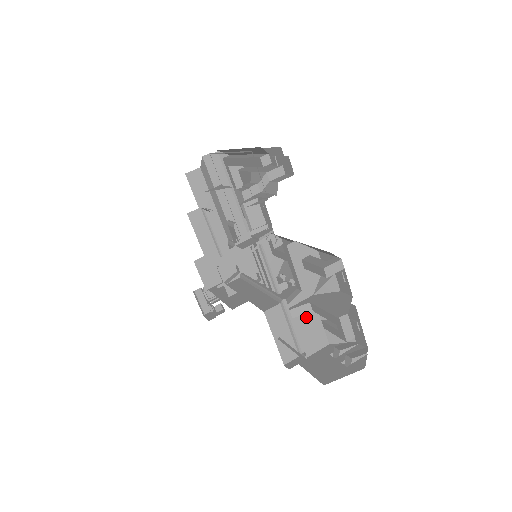
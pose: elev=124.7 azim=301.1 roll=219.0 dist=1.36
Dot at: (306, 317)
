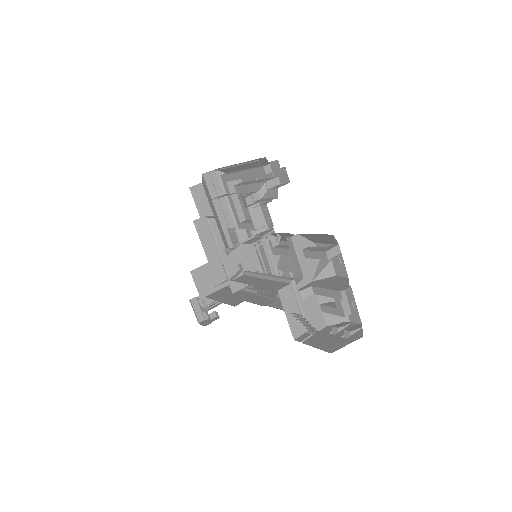
Dot at: (307, 301)
